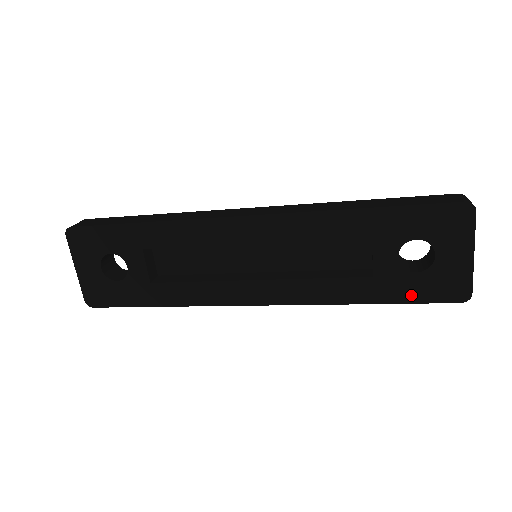
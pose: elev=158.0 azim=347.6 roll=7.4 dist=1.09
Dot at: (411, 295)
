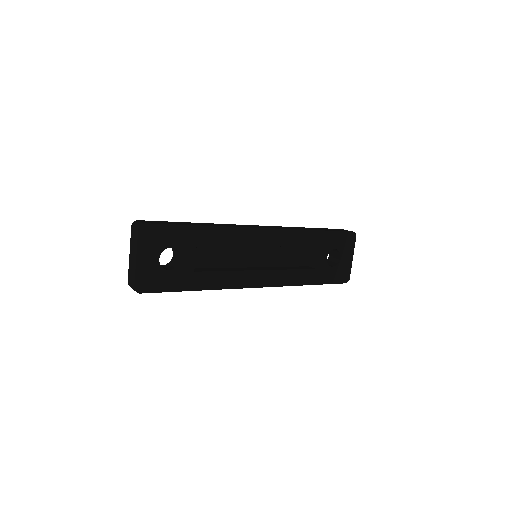
Dot at: (329, 279)
